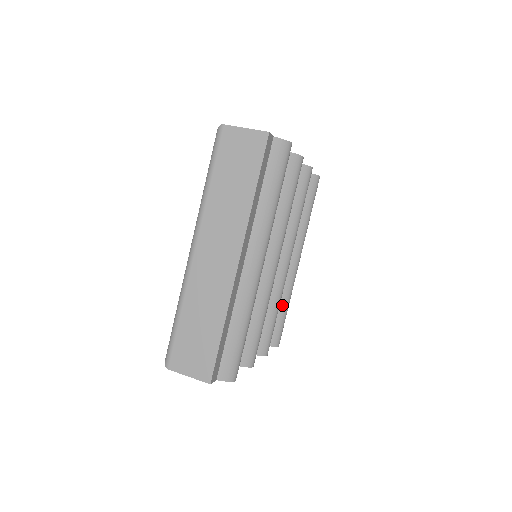
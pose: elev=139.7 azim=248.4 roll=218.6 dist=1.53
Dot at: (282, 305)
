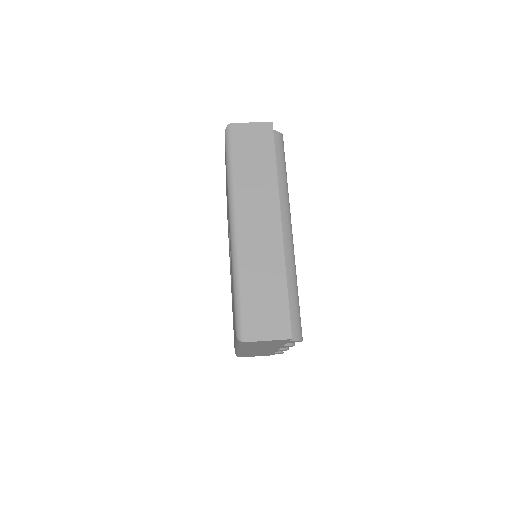
Dot at: occluded
